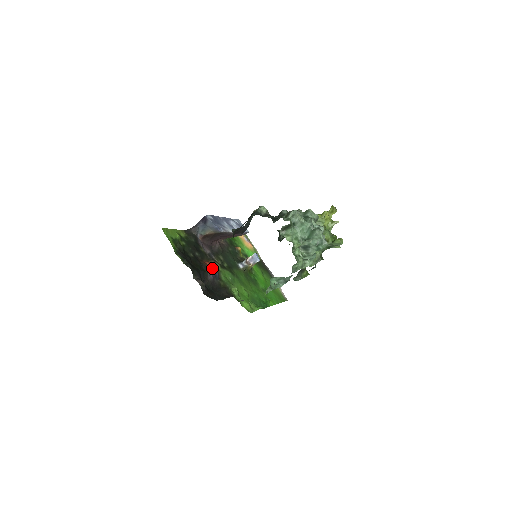
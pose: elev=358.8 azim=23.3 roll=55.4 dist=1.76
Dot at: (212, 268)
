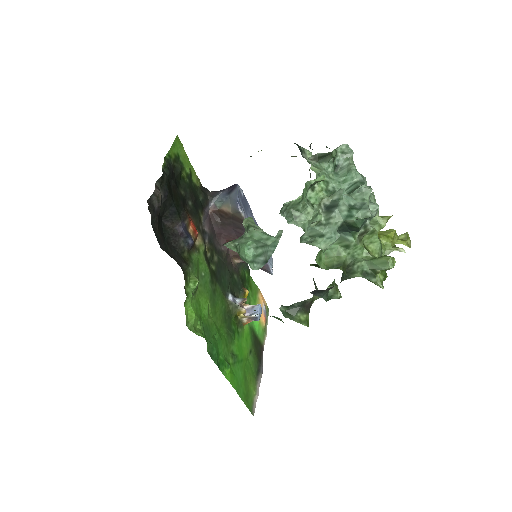
Dot at: (192, 232)
